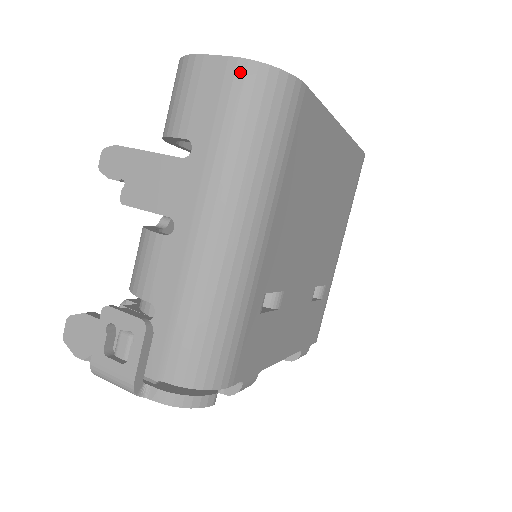
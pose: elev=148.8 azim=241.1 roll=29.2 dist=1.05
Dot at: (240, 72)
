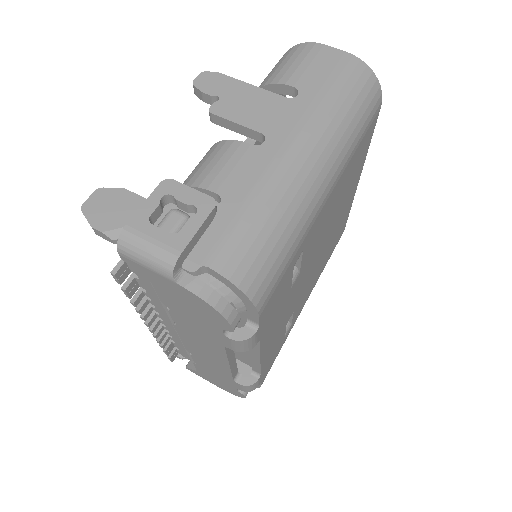
Dot at: (353, 63)
